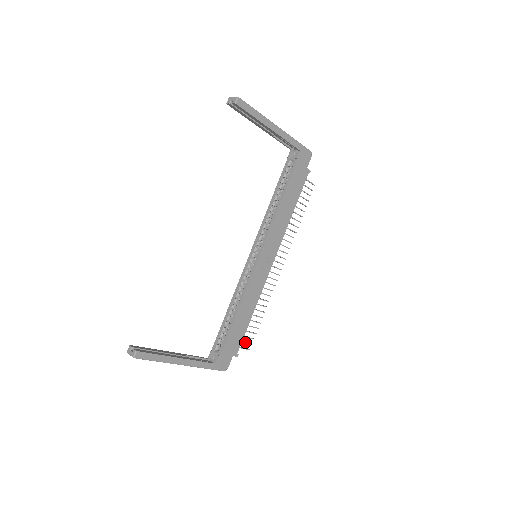
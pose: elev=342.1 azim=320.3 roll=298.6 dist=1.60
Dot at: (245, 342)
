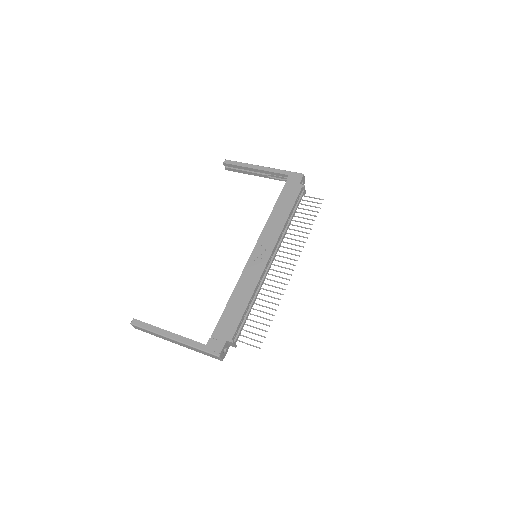
Dot at: (253, 339)
